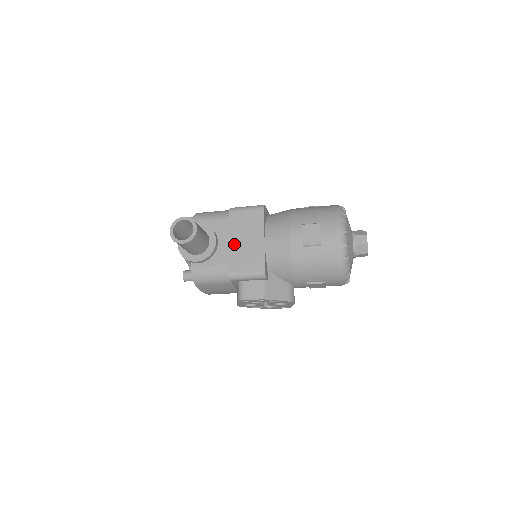
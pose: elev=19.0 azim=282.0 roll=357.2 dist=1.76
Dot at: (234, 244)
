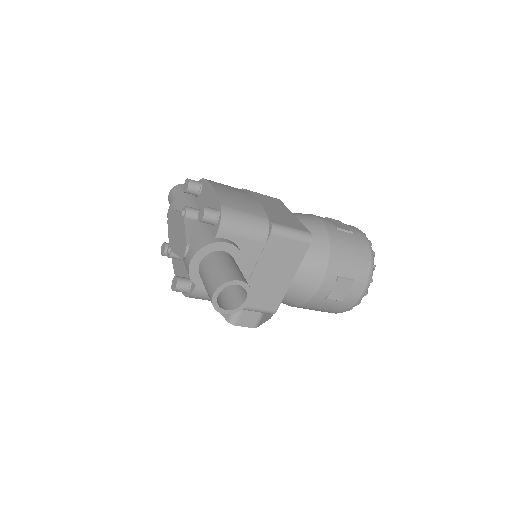
Dot at: (258, 275)
